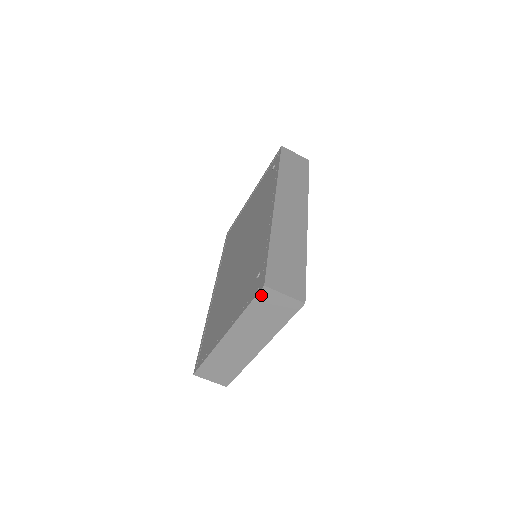
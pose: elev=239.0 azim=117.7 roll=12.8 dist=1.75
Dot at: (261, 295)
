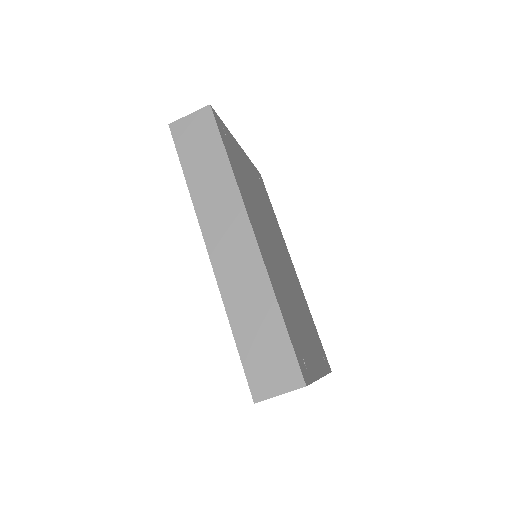
Dot at: occluded
